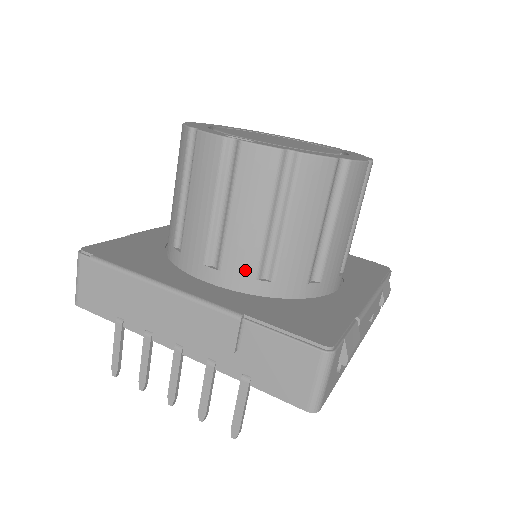
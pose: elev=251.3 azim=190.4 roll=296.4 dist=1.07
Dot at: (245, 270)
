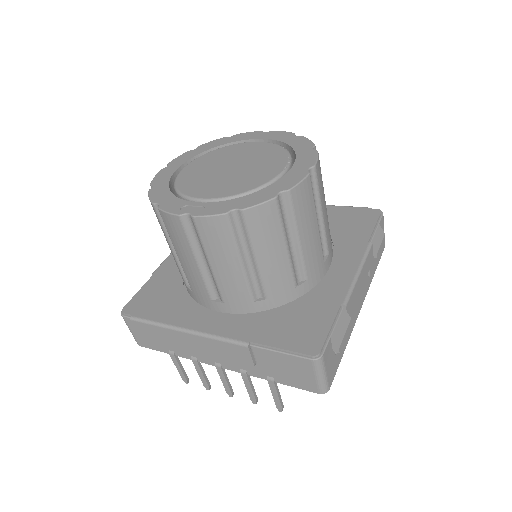
Dot at: (242, 299)
